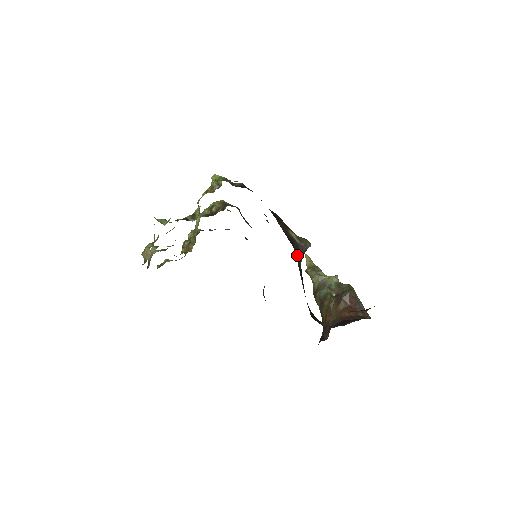
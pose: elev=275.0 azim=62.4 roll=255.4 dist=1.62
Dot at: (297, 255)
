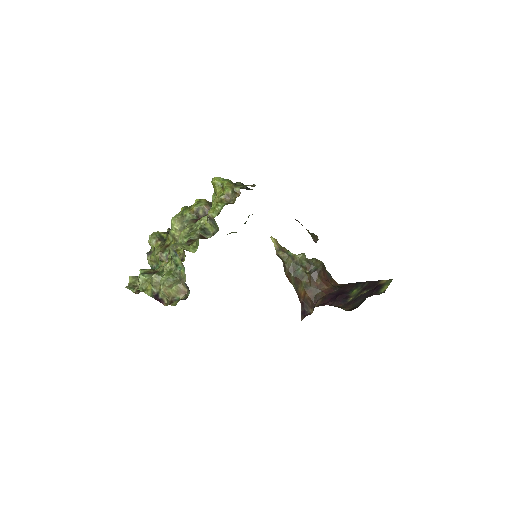
Dot at: occluded
